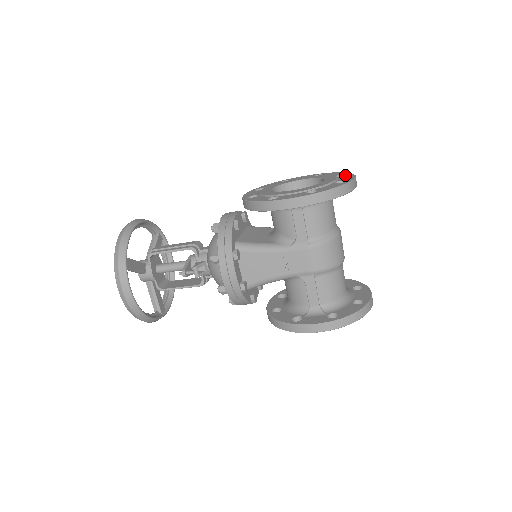
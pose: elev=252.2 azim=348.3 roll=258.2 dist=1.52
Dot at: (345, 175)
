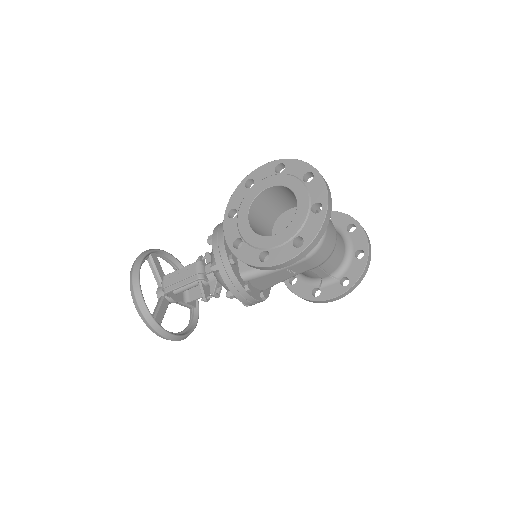
Dot at: (313, 179)
